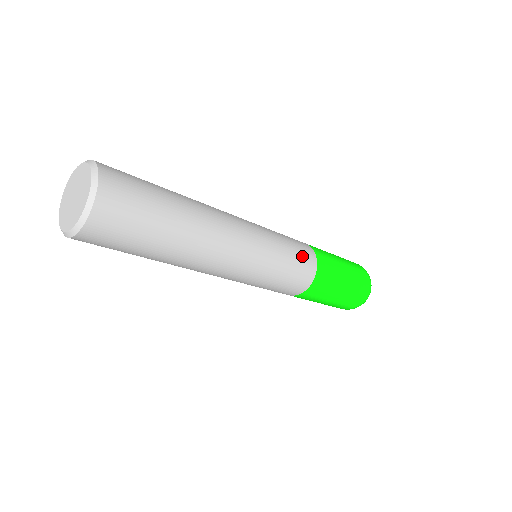
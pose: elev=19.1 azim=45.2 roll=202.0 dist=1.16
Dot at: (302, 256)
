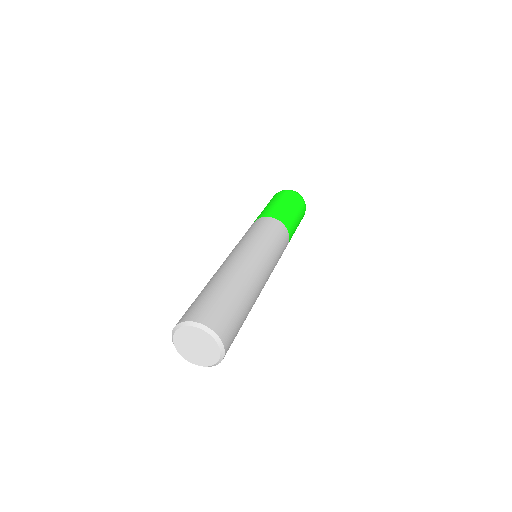
Dot at: (281, 235)
